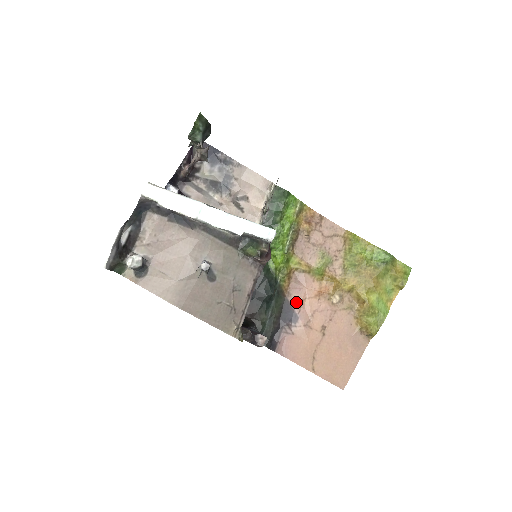
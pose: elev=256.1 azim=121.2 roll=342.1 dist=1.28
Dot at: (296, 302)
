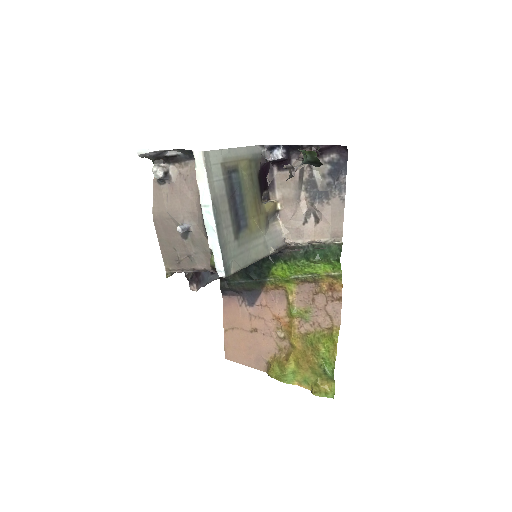
Dot at: (263, 300)
